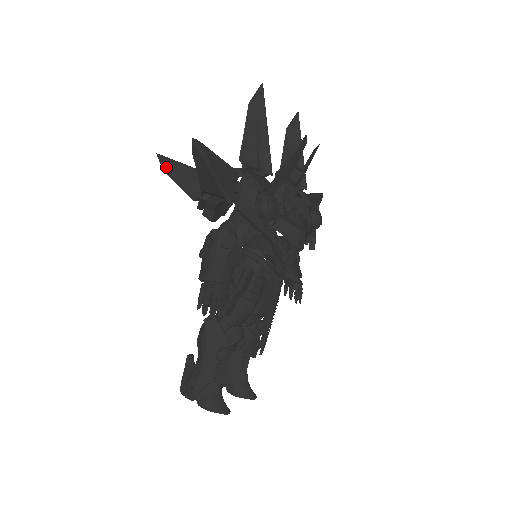
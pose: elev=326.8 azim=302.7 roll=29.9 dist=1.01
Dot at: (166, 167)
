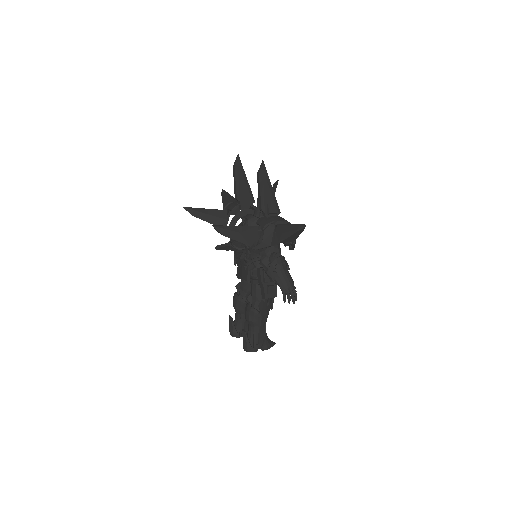
Dot at: (225, 233)
